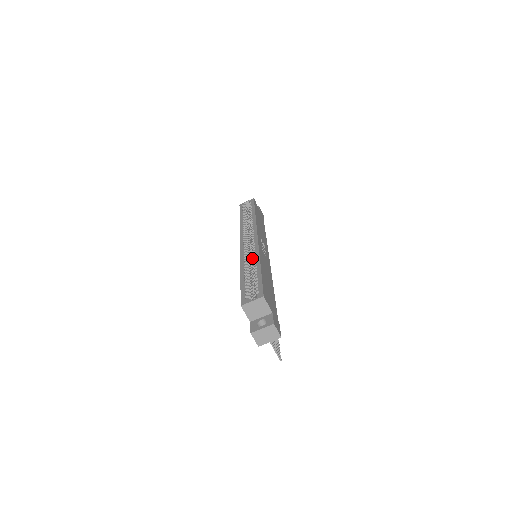
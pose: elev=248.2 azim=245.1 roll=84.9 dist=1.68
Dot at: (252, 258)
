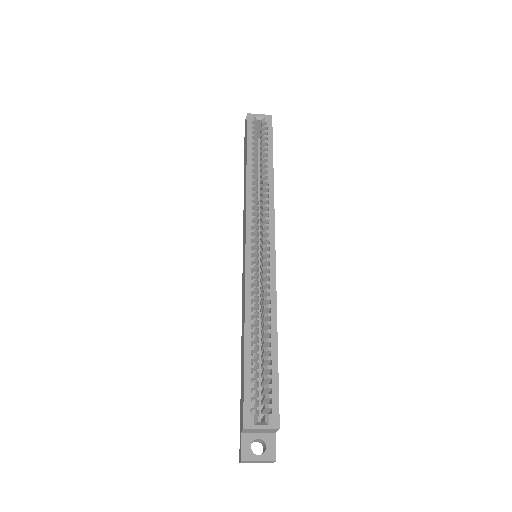
Dot at: (258, 284)
